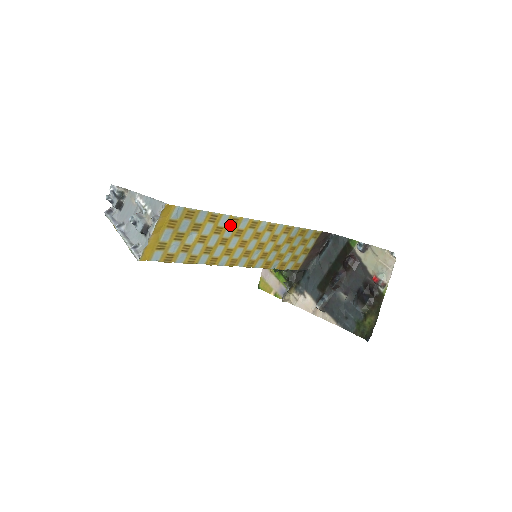
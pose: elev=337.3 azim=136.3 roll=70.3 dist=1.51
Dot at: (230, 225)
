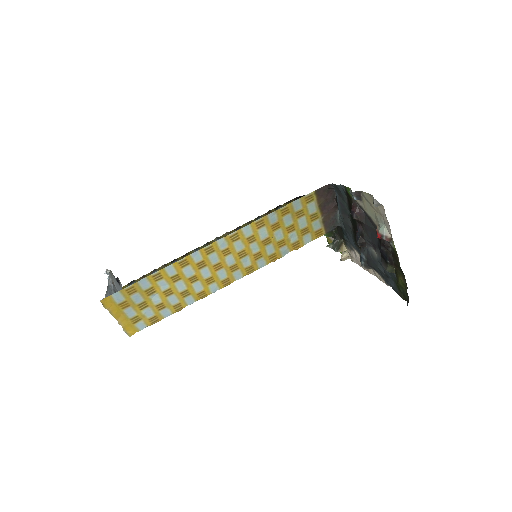
Dot at: (183, 267)
